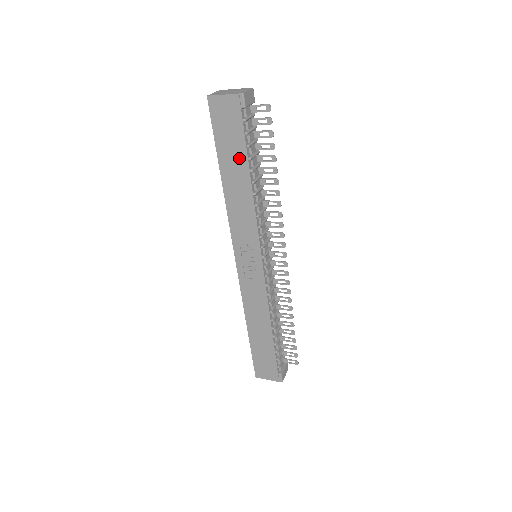
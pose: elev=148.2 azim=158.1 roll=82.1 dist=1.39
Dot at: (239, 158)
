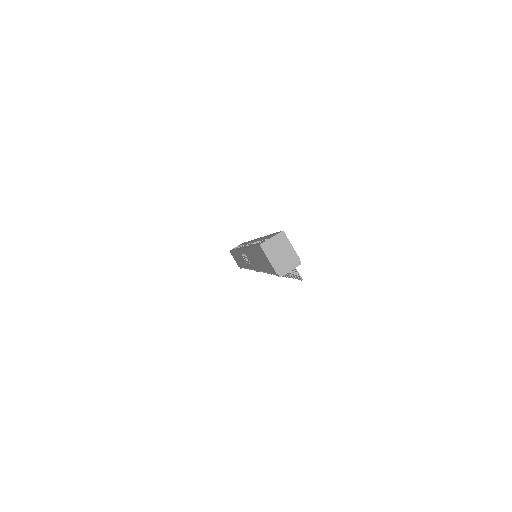
Dot at: (262, 265)
